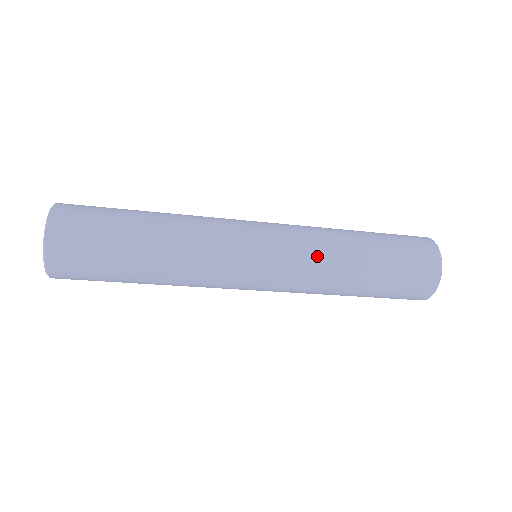
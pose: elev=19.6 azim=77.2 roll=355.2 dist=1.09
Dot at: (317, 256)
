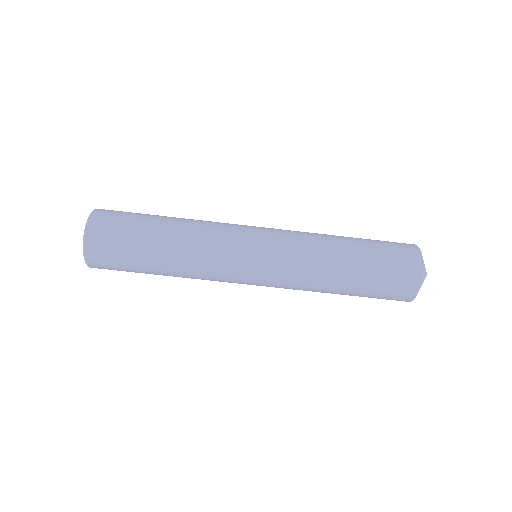
Dot at: occluded
